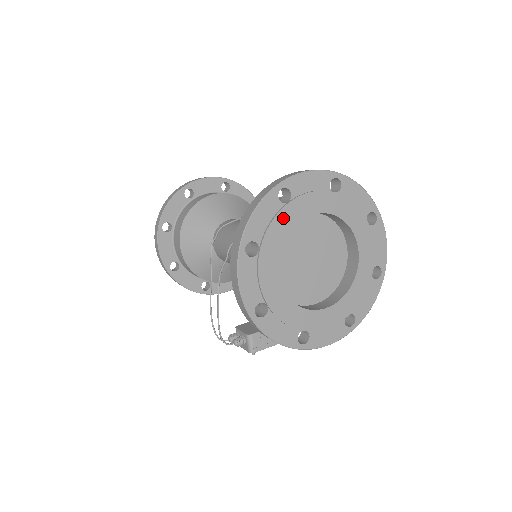
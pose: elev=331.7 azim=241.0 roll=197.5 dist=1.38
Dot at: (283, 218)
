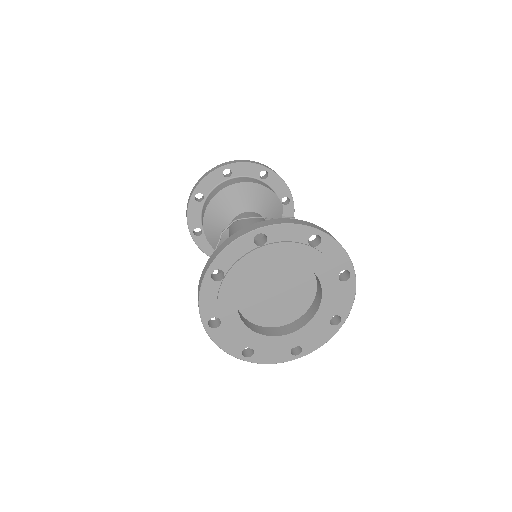
Dot at: (253, 258)
